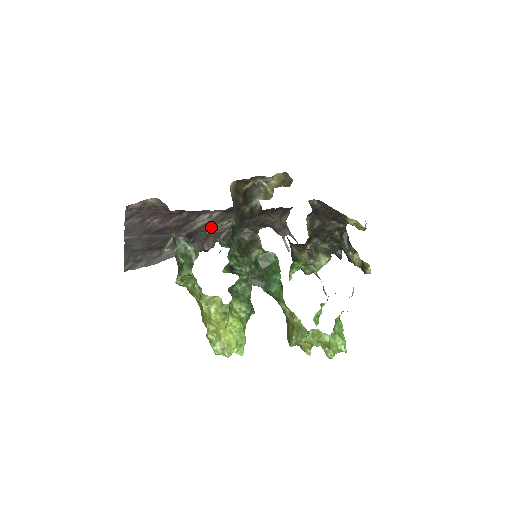
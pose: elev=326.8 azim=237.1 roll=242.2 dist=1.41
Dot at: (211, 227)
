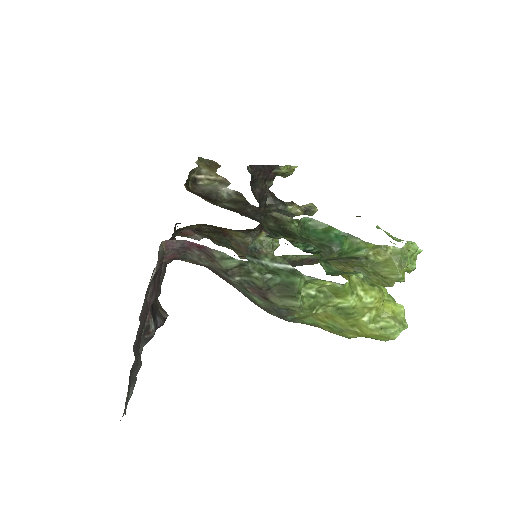
Dot at: (162, 280)
